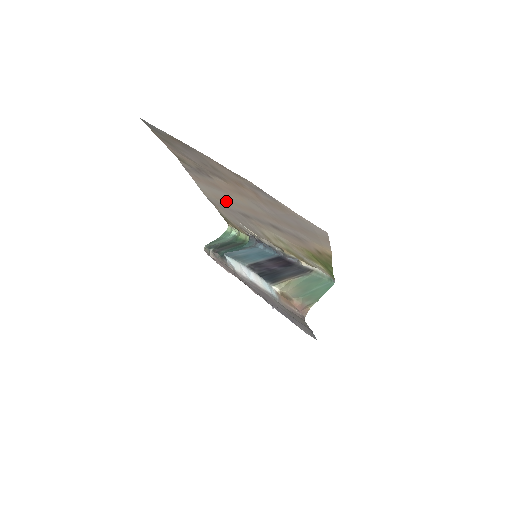
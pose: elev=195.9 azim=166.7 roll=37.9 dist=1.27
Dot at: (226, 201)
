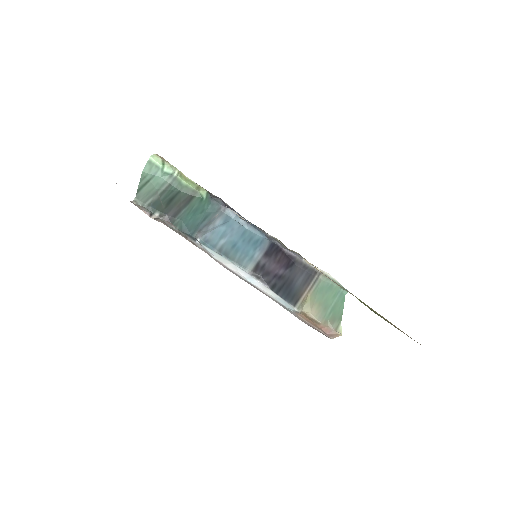
Dot at: occluded
